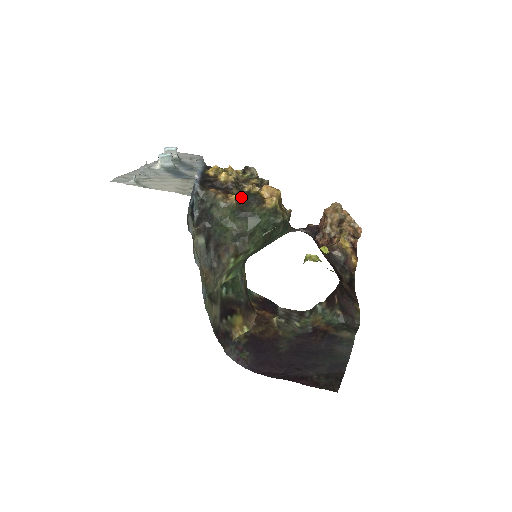
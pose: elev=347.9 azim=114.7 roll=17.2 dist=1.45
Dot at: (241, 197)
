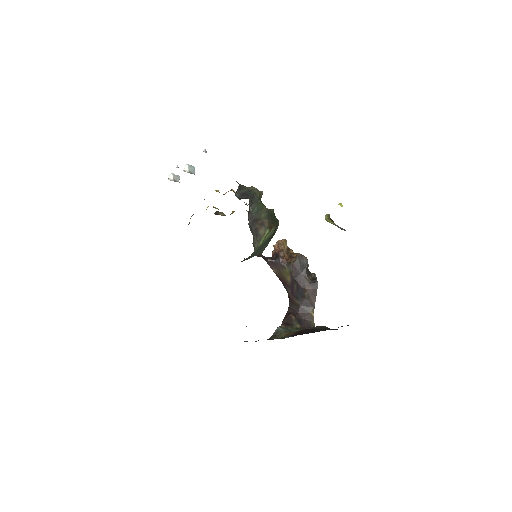
Dot at: occluded
